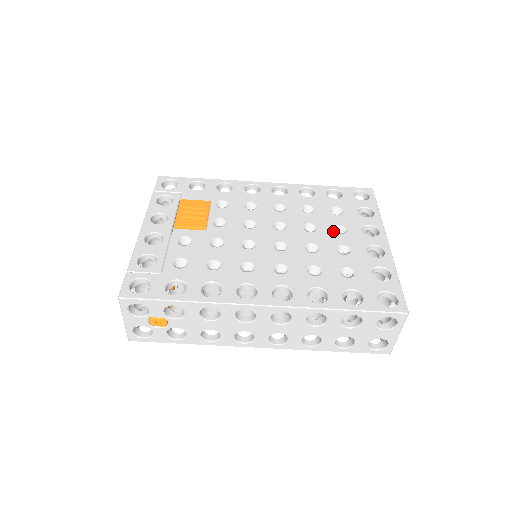
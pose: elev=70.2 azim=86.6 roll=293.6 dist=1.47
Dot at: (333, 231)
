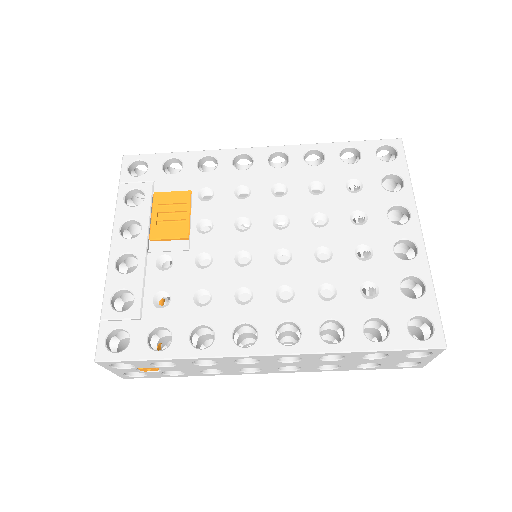
Dot at: (349, 222)
